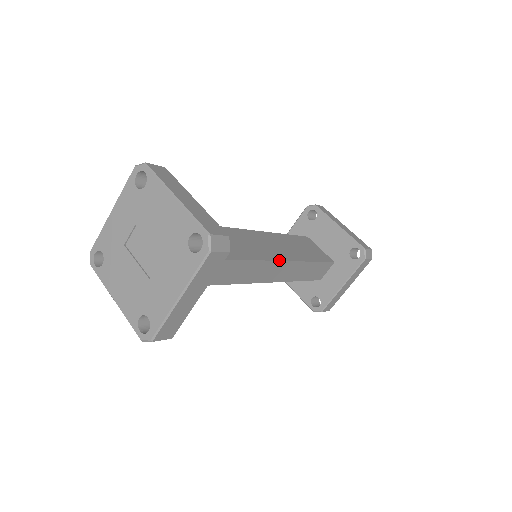
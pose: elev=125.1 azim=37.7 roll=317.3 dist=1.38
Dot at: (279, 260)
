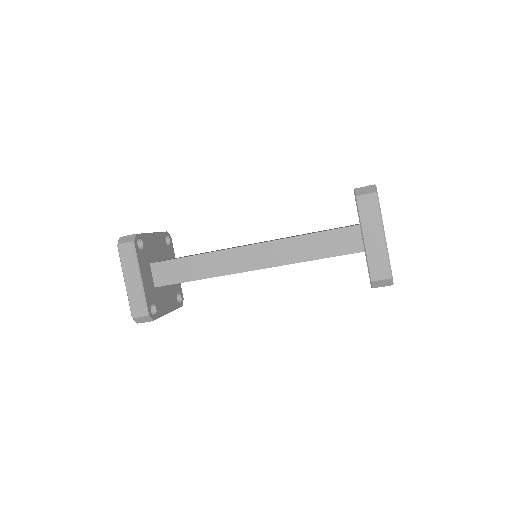
Dot at: (249, 245)
